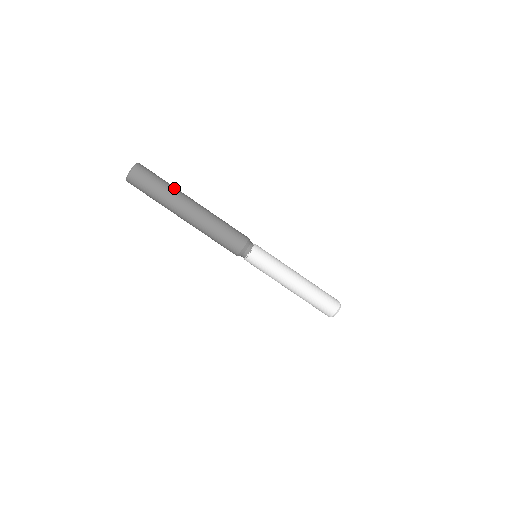
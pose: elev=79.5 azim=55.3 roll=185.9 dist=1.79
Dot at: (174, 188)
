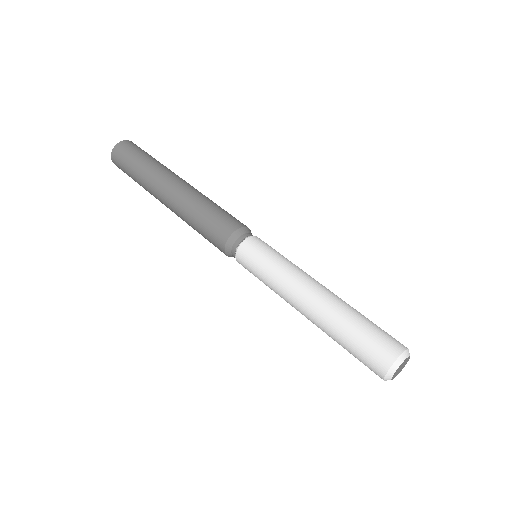
Dot at: occluded
